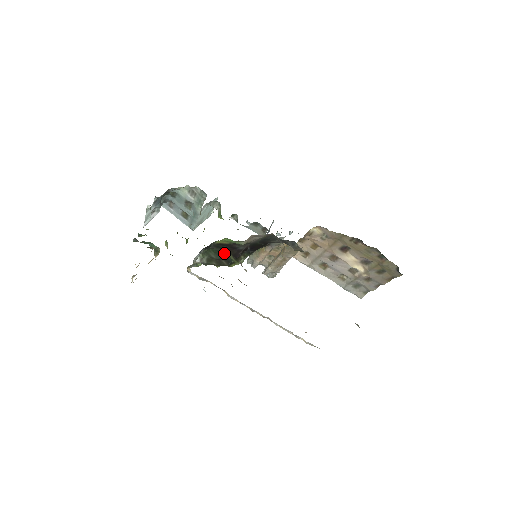
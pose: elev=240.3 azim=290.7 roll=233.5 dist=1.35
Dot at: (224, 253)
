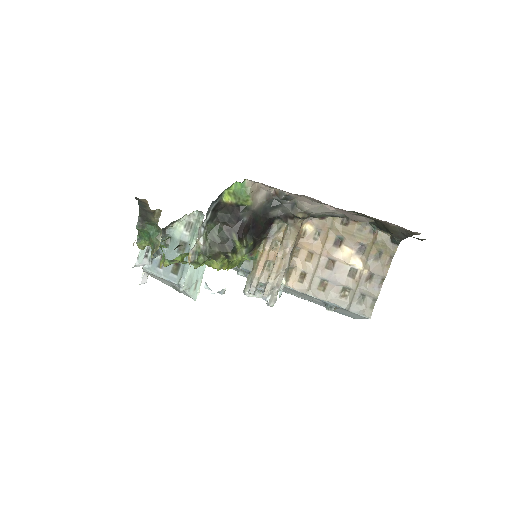
Dot at: (227, 233)
